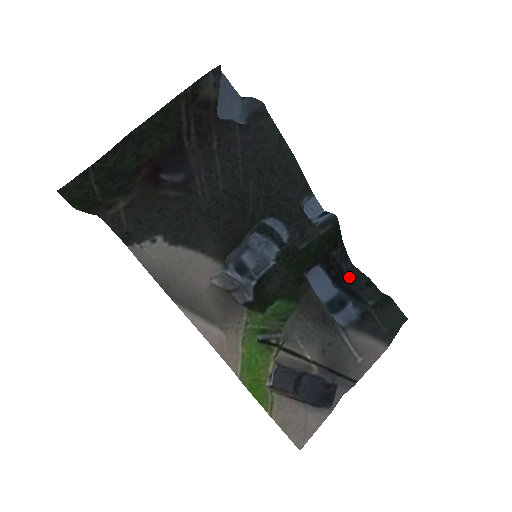
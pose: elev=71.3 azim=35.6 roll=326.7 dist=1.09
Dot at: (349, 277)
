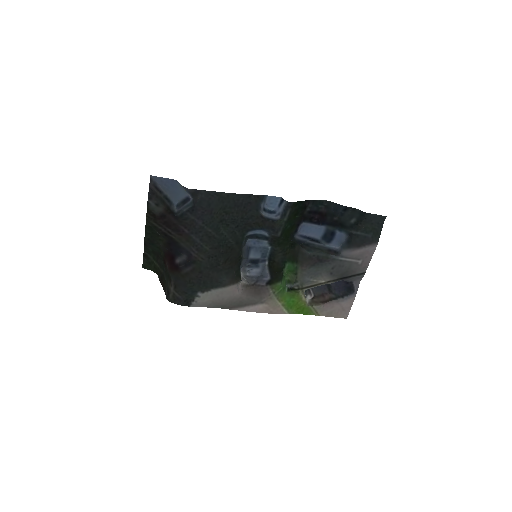
Dot at: (329, 212)
